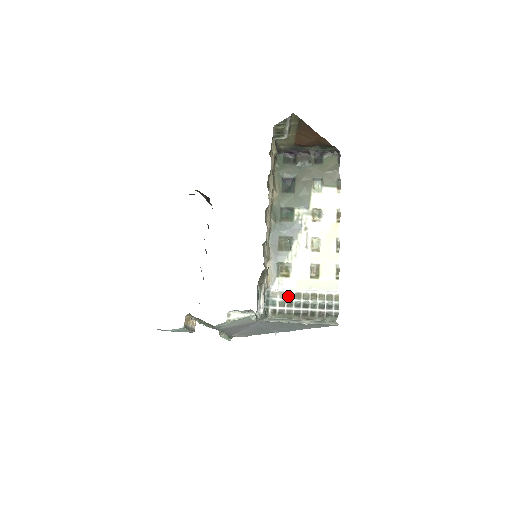
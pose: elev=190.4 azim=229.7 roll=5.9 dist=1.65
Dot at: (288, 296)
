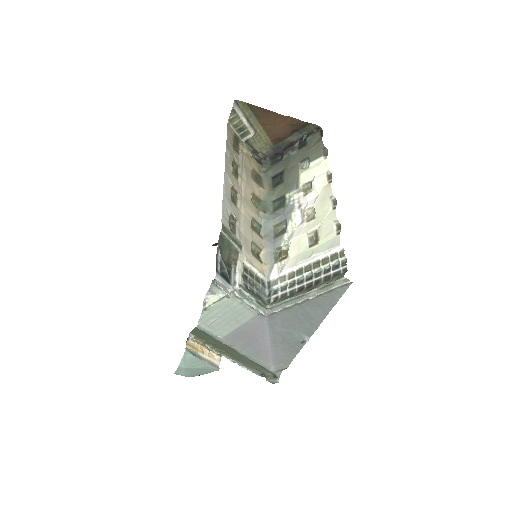
Dot at: (289, 277)
